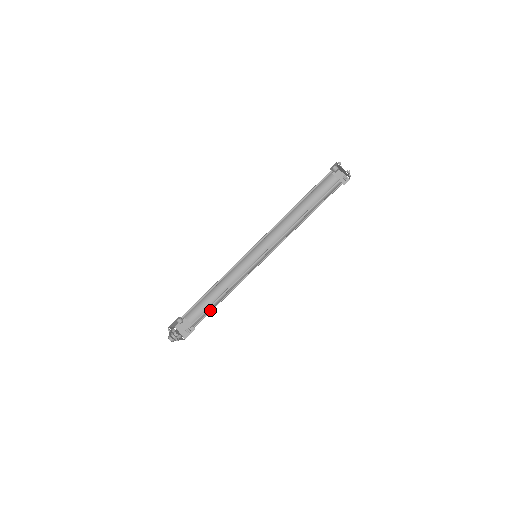
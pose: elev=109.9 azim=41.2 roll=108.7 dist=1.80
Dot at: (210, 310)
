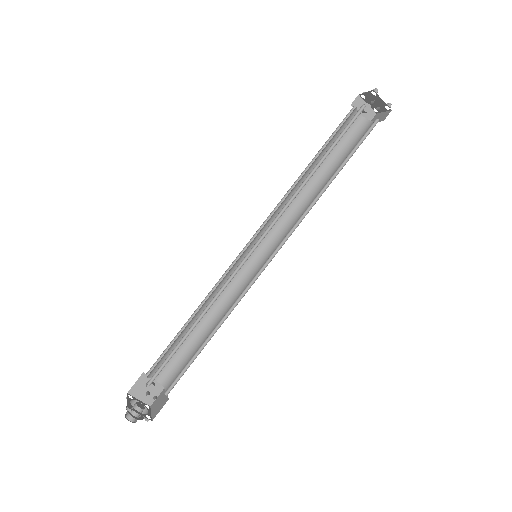
Dot at: (192, 362)
